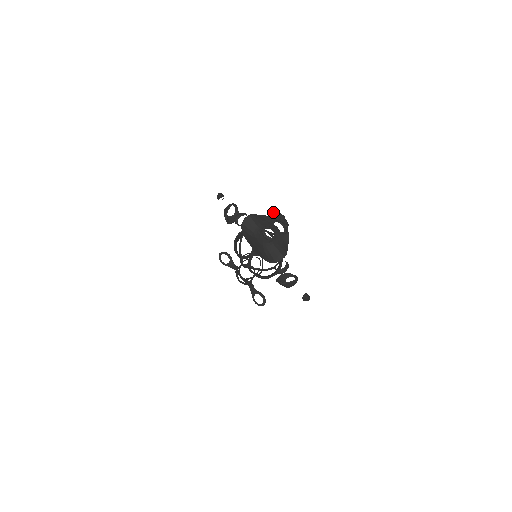
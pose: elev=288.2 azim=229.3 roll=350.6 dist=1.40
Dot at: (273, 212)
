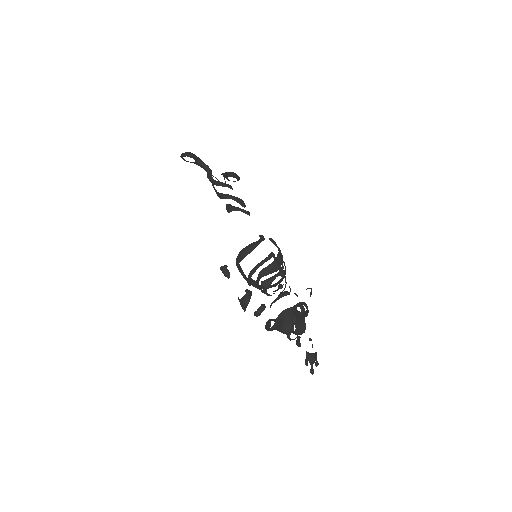
Dot at: occluded
